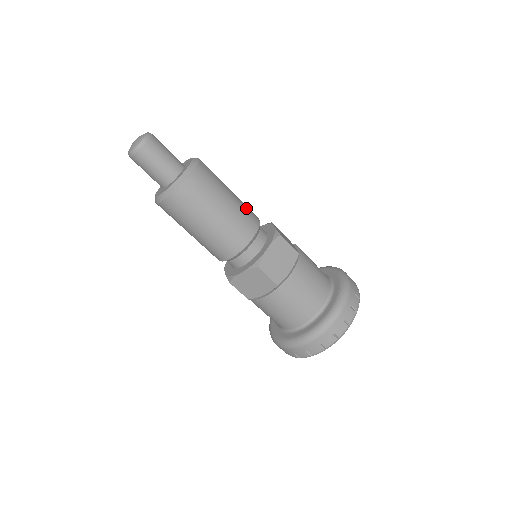
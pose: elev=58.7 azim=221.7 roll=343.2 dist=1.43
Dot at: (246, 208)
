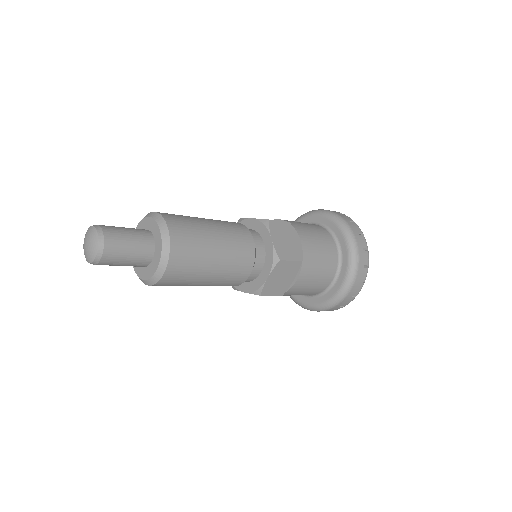
Dot at: (237, 246)
